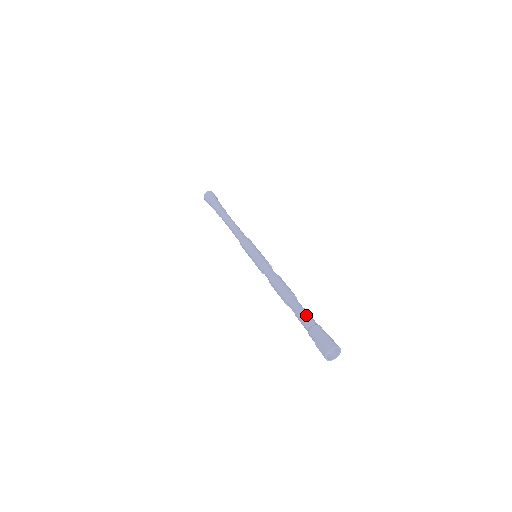
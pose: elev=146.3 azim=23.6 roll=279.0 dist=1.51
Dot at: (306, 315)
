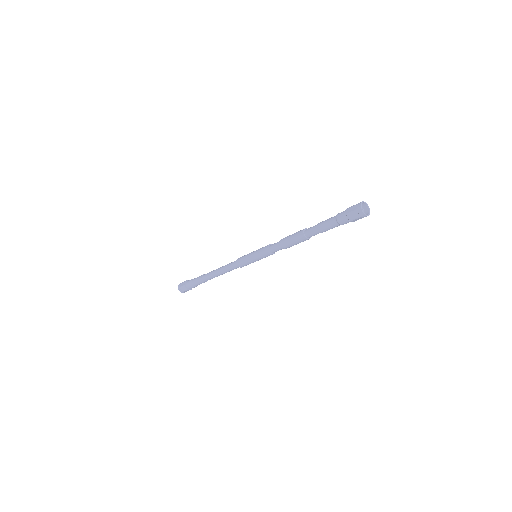
Dot at: occluded
